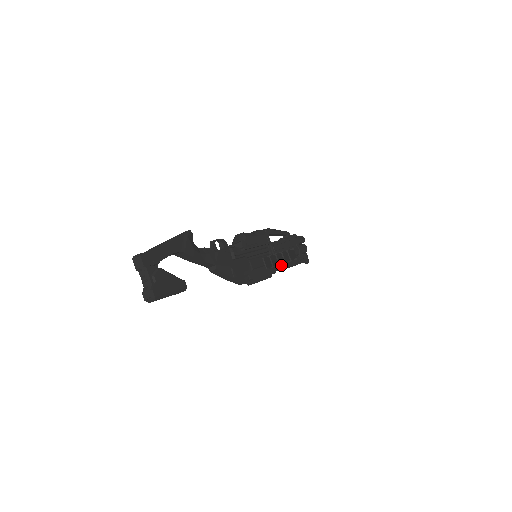
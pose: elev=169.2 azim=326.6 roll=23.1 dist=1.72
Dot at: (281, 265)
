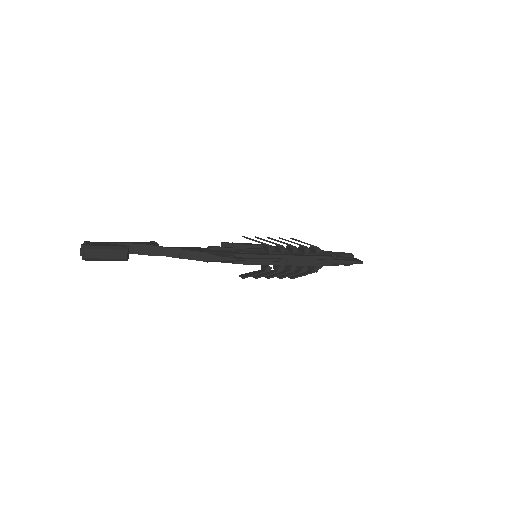
Dot at: (296, 255)
